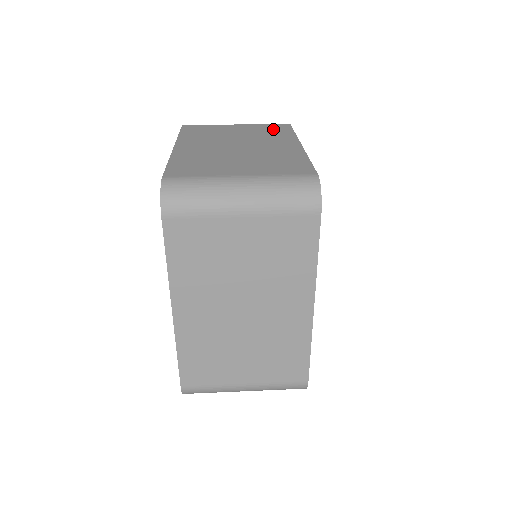
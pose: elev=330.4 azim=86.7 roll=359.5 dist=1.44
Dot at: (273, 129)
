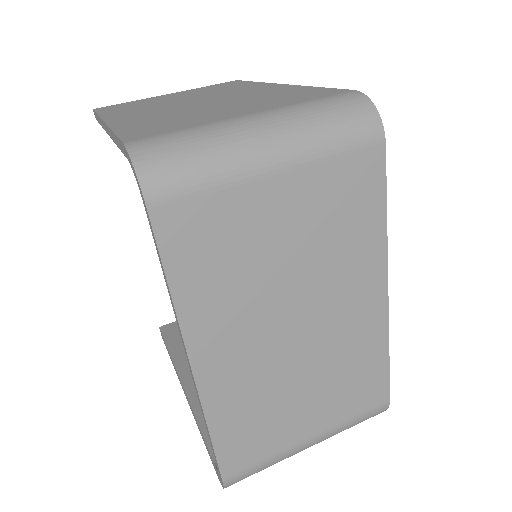
Dot at: (223, 86)
